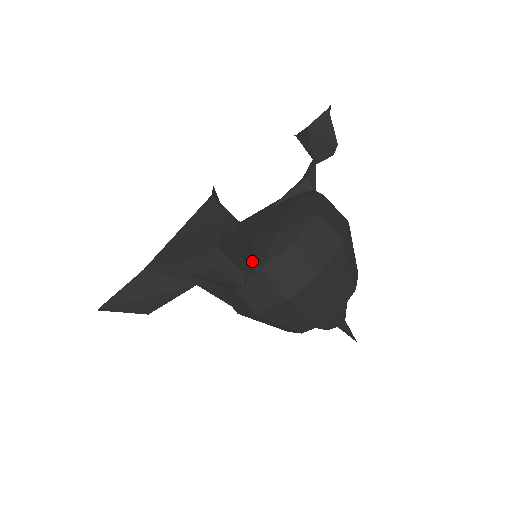
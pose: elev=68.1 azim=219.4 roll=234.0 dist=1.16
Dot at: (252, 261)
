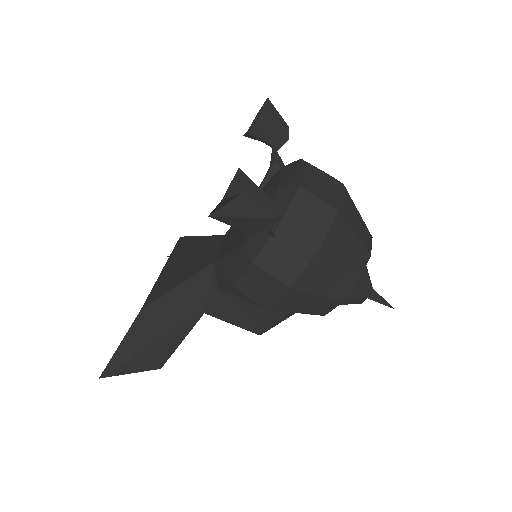
Dot at: occluded
